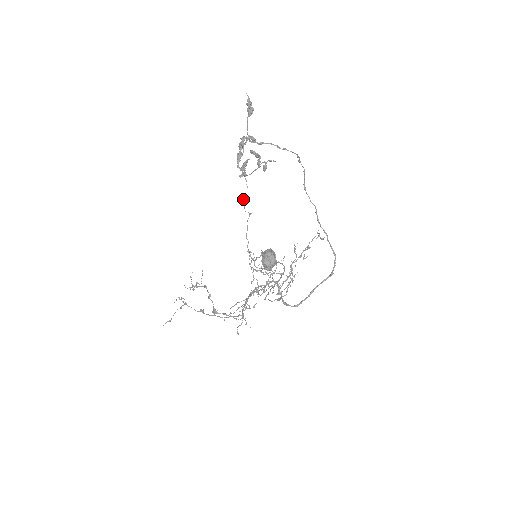
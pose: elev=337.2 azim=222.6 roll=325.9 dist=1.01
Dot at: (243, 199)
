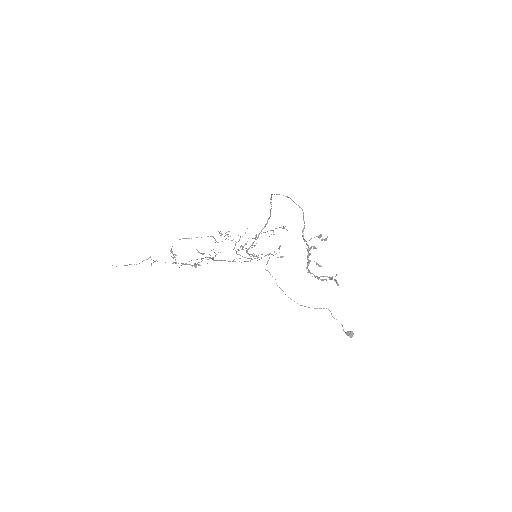
Dot at: occluded
